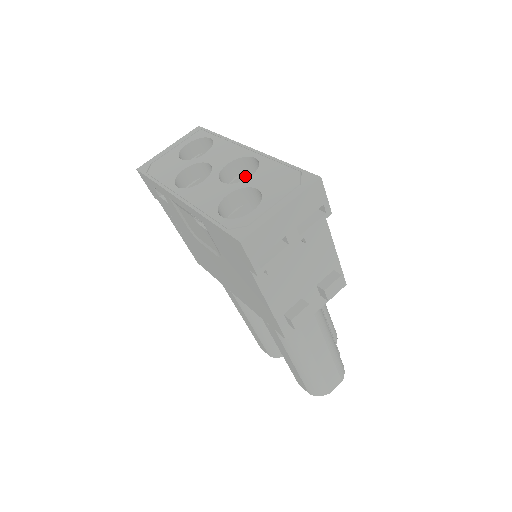
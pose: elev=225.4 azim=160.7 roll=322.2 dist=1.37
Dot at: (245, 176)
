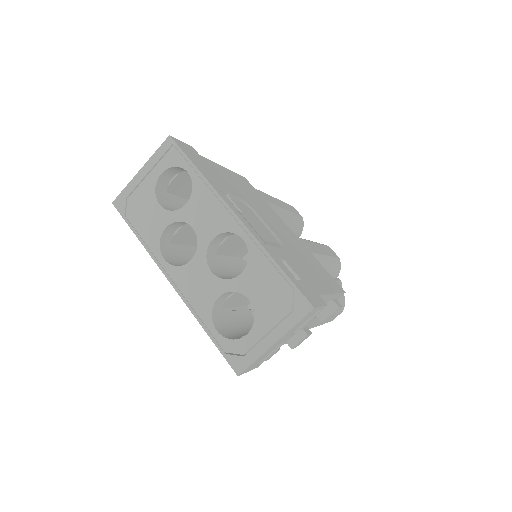
Dot at: occluded
